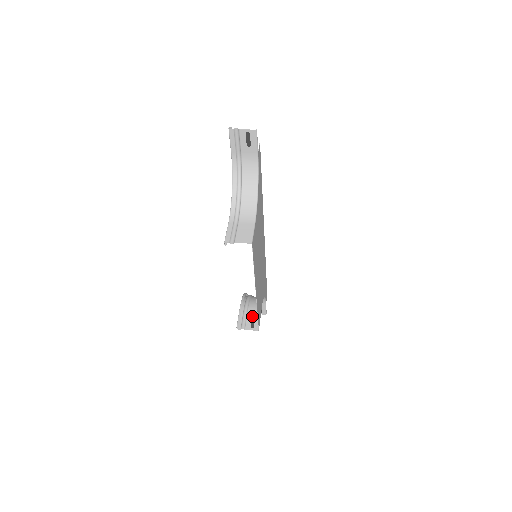
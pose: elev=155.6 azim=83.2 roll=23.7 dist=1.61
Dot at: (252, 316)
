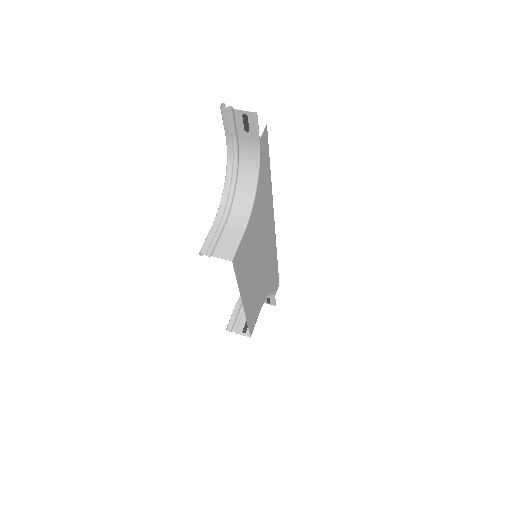
Dot at: occluded
